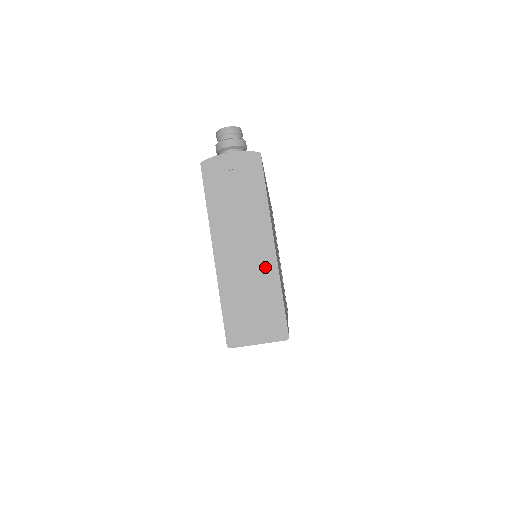
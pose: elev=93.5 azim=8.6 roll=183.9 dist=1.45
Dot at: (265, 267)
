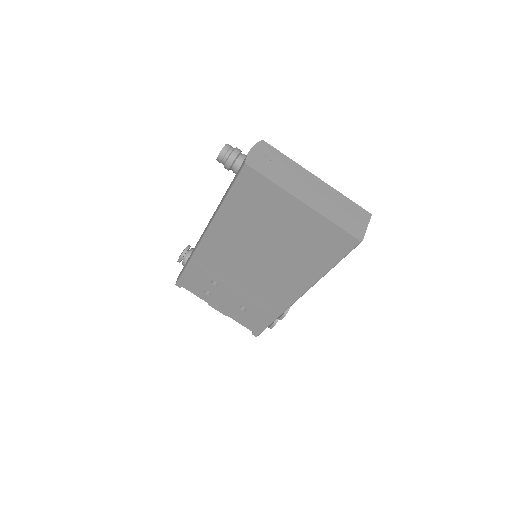
Dot at: (327, 191)
